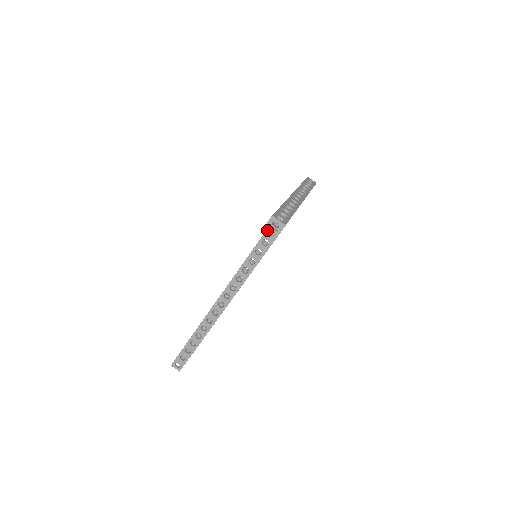
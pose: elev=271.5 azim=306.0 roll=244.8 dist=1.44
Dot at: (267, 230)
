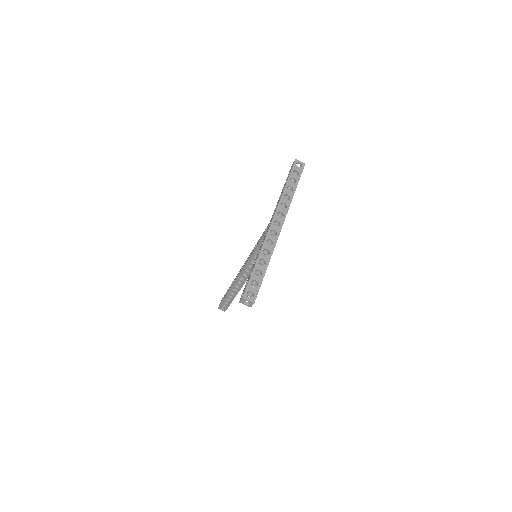
Dot at: (242, 303)
